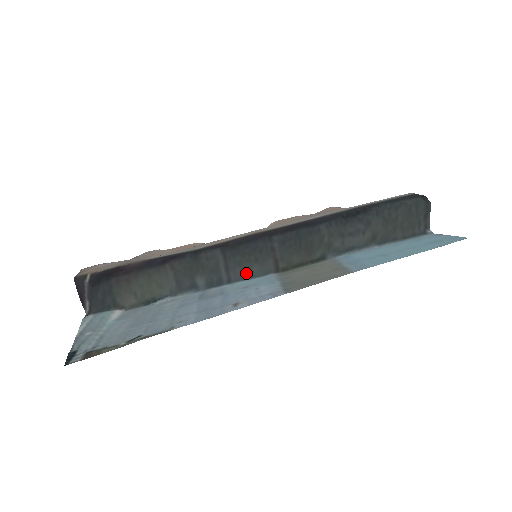
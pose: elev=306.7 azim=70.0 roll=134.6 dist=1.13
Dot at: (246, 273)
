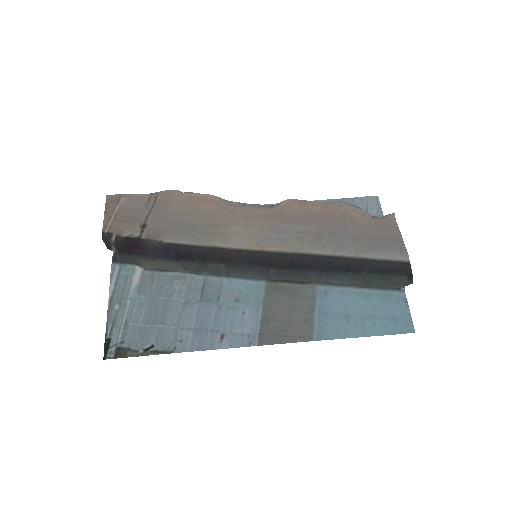
Dot at: (243, 275)
